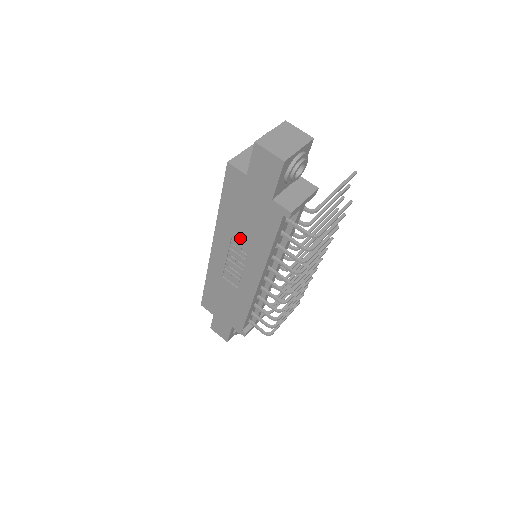
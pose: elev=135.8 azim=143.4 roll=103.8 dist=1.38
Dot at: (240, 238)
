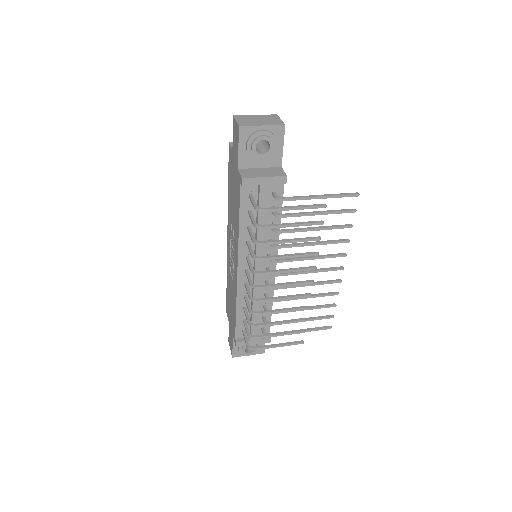
Dot at: (232, 220)
